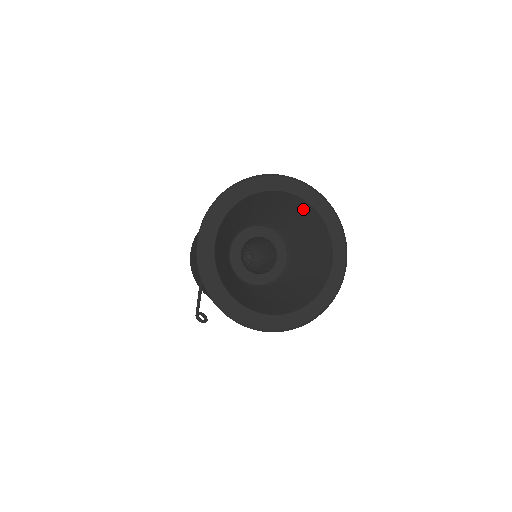
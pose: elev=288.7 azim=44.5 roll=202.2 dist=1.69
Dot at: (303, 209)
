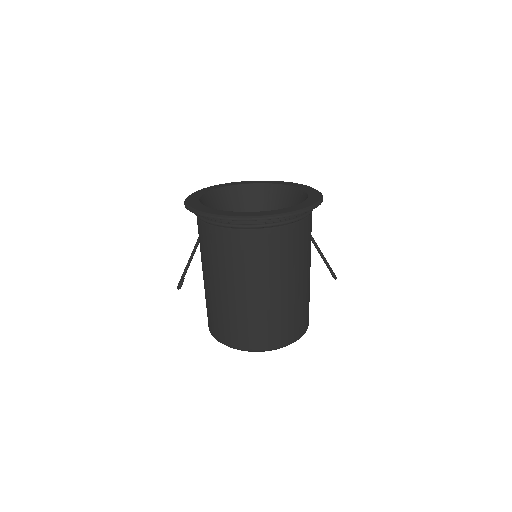
Dot at: (301, 200)
